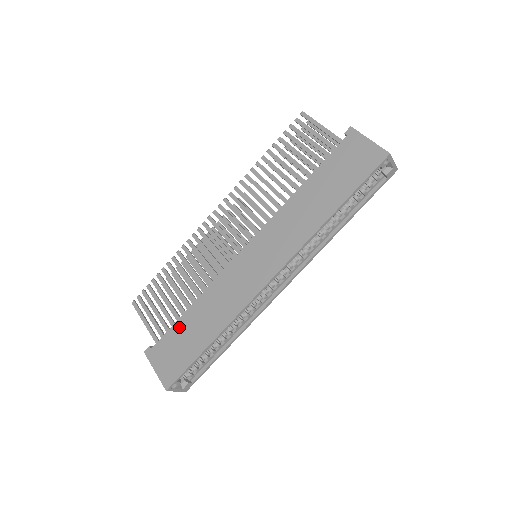
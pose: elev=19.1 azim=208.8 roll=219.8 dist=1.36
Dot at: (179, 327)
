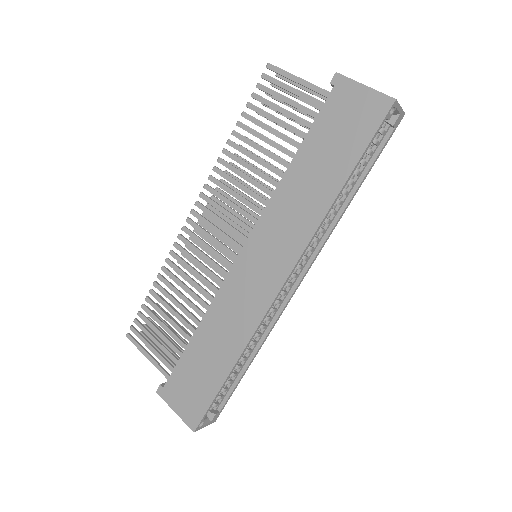
Dot at: (188, 358)
